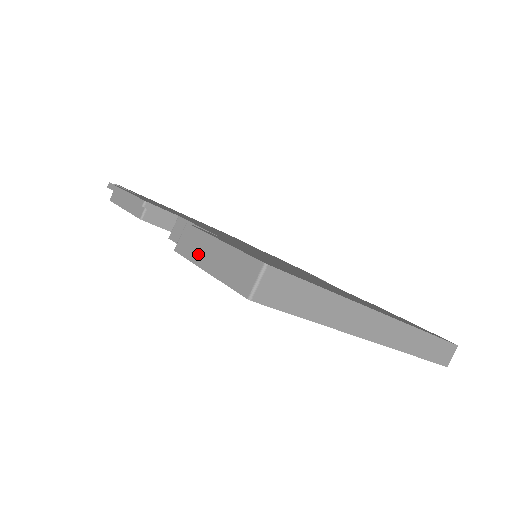
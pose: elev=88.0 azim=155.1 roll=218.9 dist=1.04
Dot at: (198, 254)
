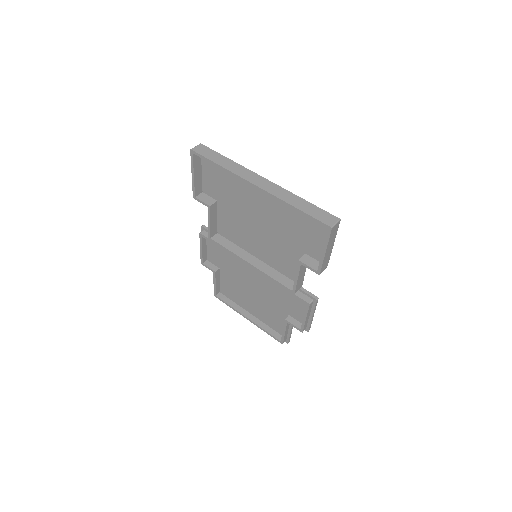
Dot at: (195, 181)
